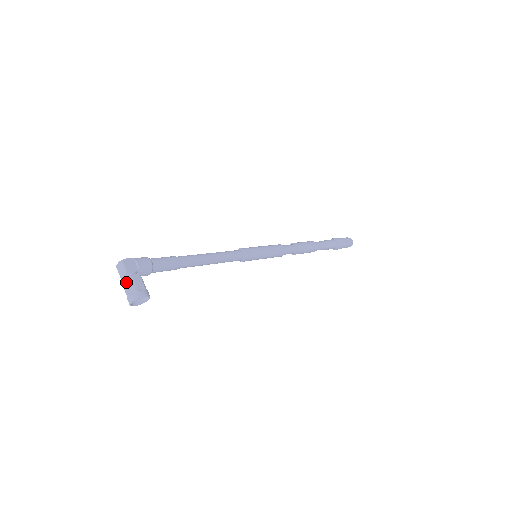
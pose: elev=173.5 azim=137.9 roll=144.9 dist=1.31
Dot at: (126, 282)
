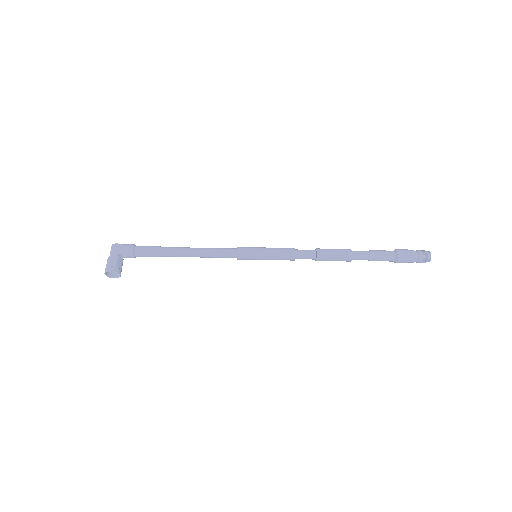
Dot at: (108, 260)
